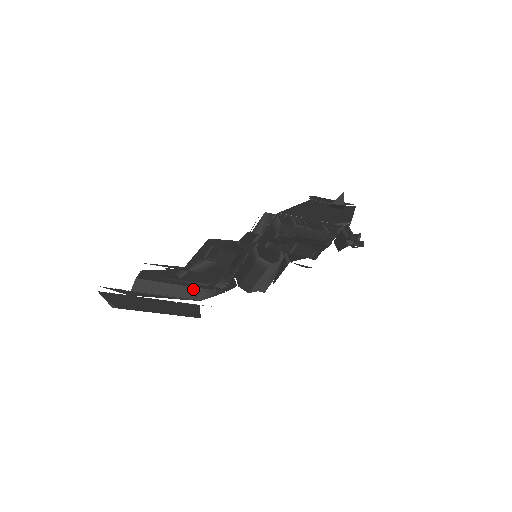
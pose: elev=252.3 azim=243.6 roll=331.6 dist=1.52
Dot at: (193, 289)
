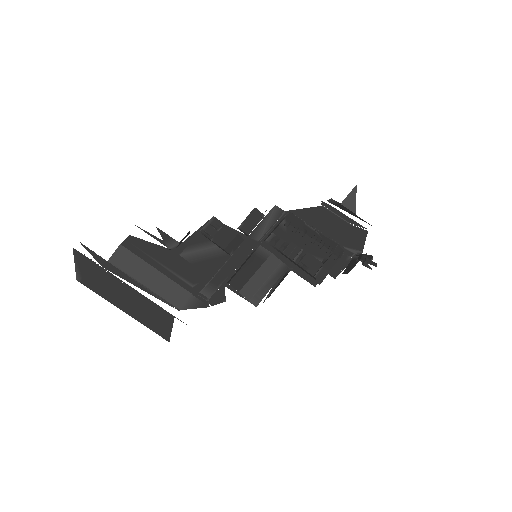
Dot at: (175, 287)
